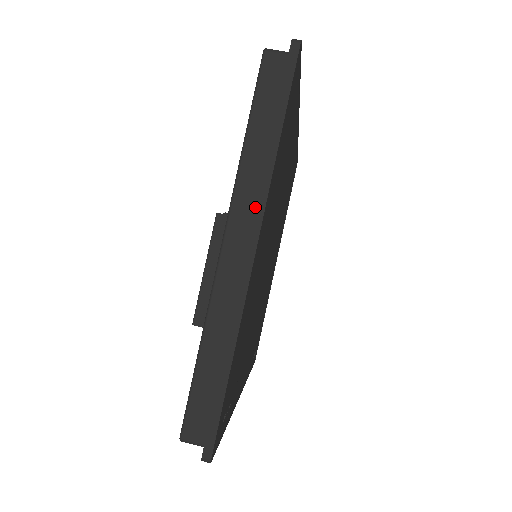
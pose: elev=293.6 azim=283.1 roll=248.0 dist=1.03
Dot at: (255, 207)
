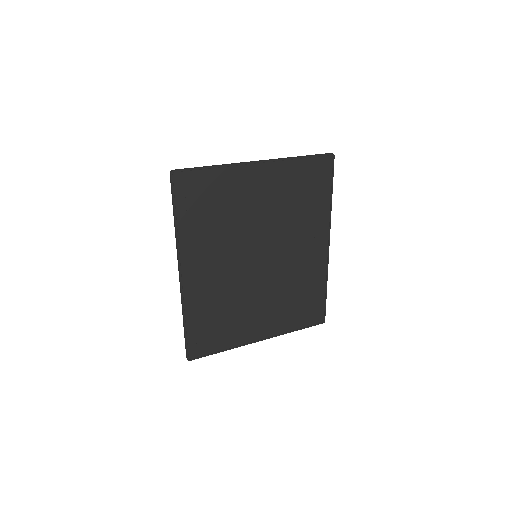
Dot at: (273, 159)
